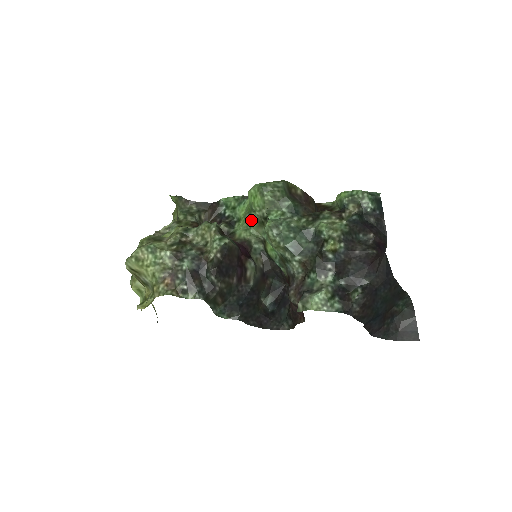
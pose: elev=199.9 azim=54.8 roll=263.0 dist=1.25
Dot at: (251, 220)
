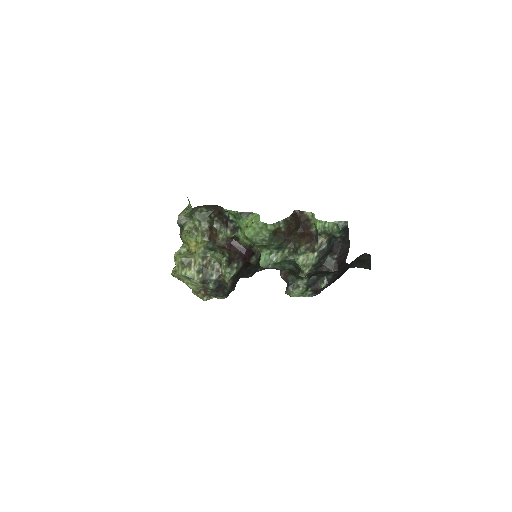
Dot at: occluded
